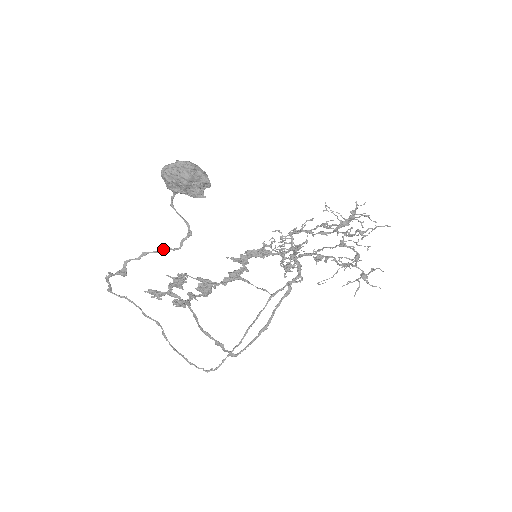
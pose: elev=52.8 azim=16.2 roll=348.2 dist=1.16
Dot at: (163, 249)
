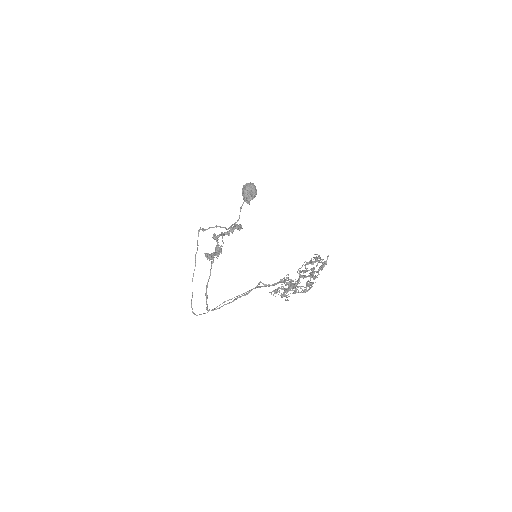
Dot at: (224, 227)
